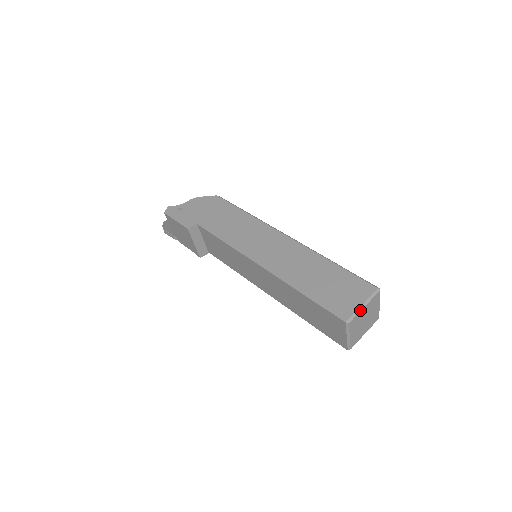
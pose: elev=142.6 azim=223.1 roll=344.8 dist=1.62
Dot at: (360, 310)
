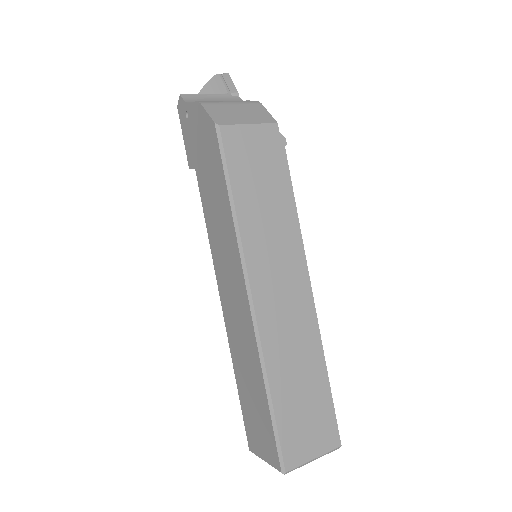
Dot at: occluded
